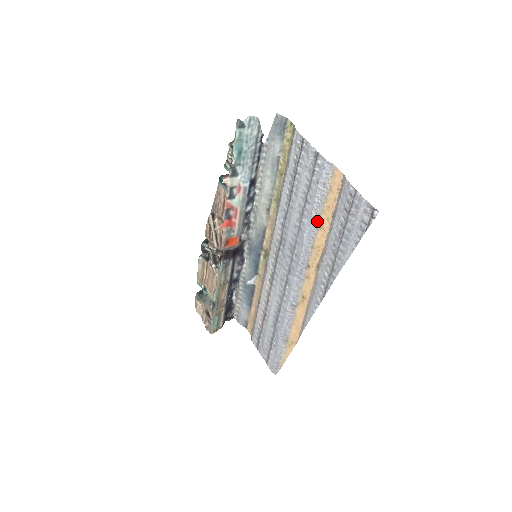
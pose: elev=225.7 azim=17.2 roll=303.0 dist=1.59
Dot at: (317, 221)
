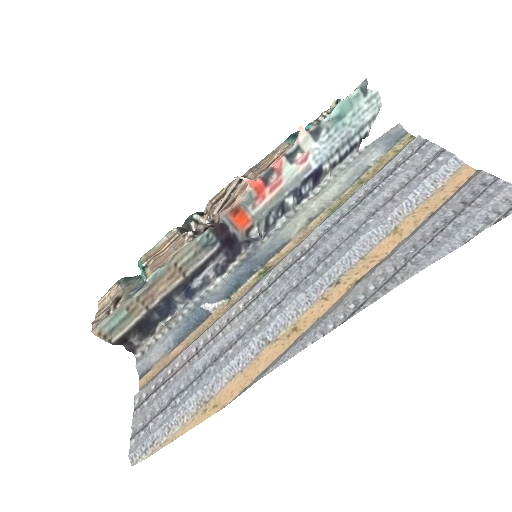
Dot at: (394, 224)
